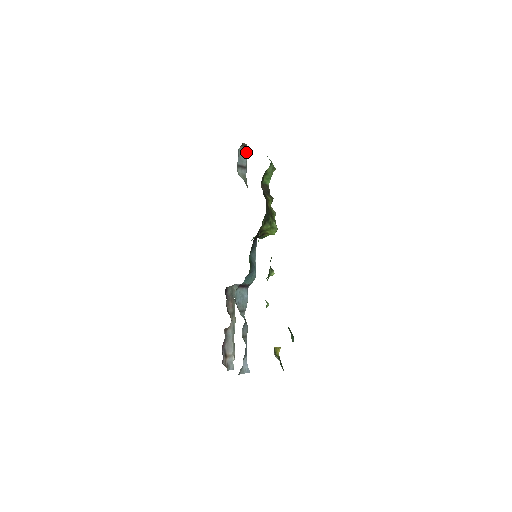
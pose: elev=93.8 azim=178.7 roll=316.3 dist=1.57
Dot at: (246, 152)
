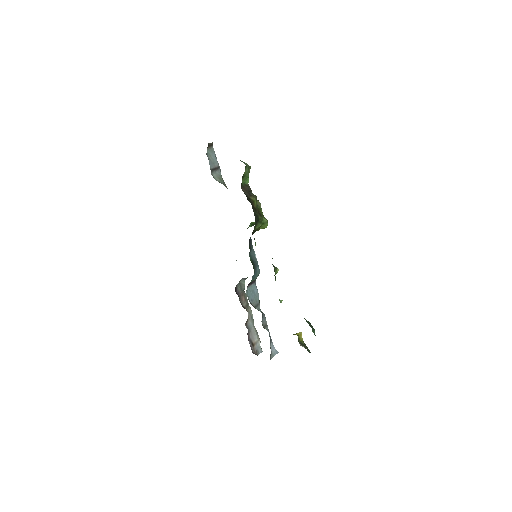
Dot at: occluded
